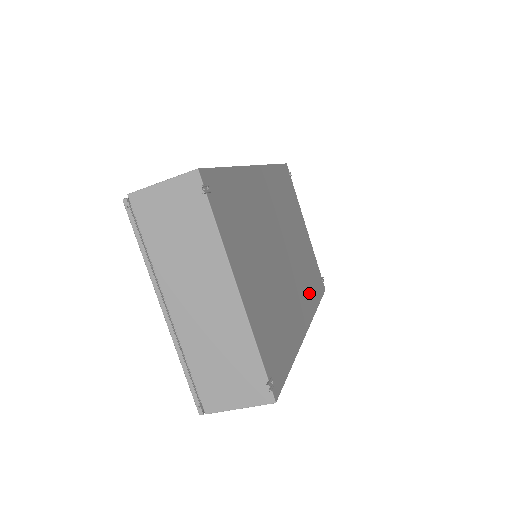
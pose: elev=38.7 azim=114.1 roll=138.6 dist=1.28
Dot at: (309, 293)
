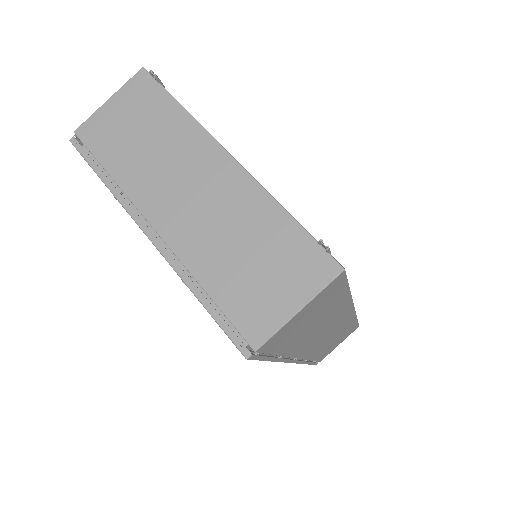
Dot at: occluded
